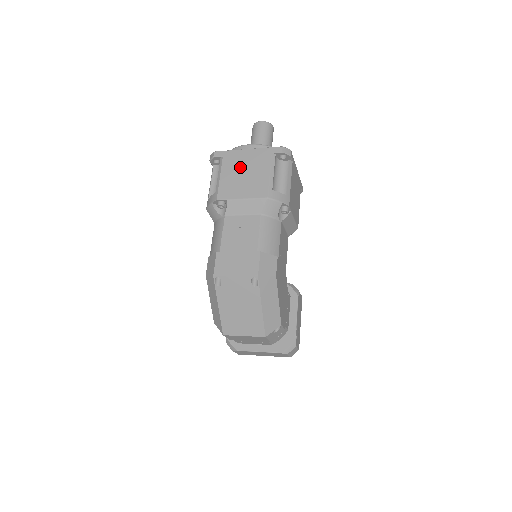
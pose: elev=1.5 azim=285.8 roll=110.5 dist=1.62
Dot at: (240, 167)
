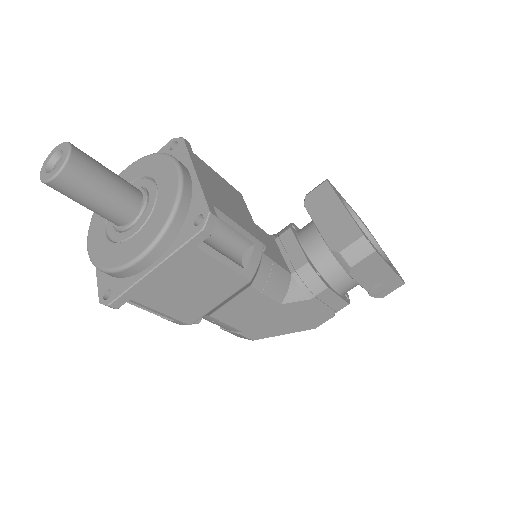
Dot at: occluded
